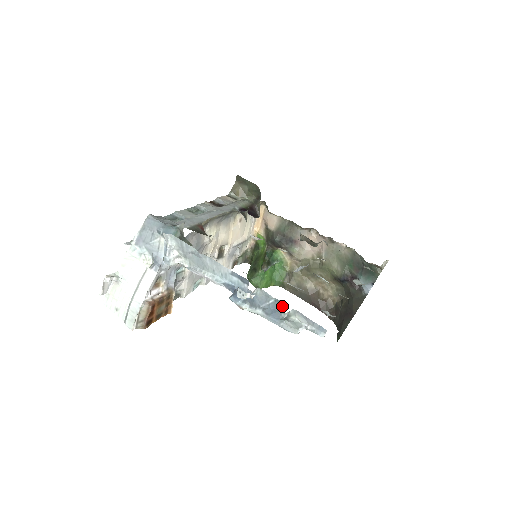
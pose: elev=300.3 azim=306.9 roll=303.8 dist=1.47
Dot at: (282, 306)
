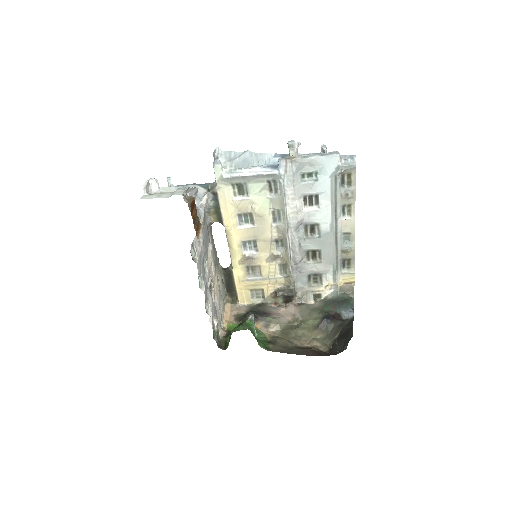
Dot at: occluded
